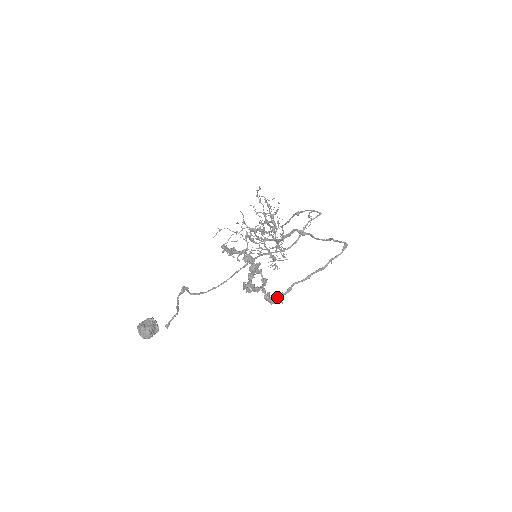
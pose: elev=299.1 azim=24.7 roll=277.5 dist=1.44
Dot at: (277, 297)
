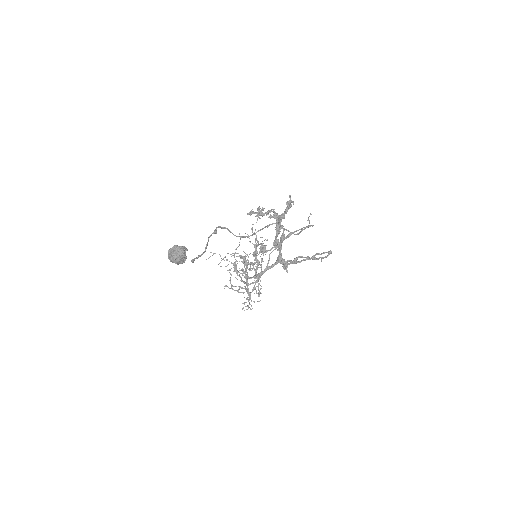
Dot at: (287, 262)
